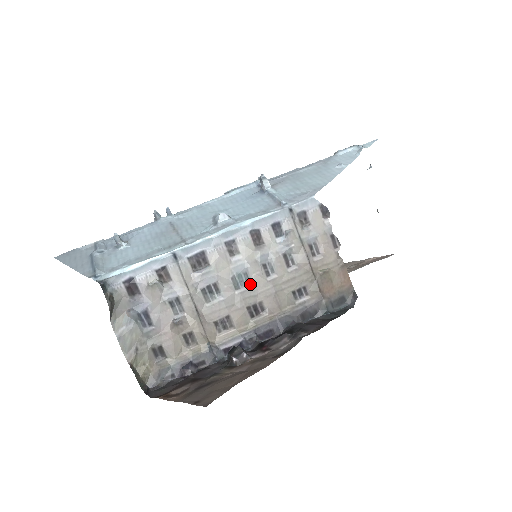
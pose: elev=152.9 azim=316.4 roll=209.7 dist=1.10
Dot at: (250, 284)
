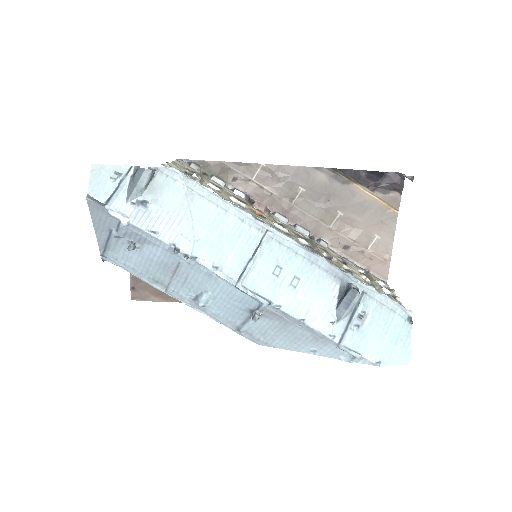
Dot at: occluded
